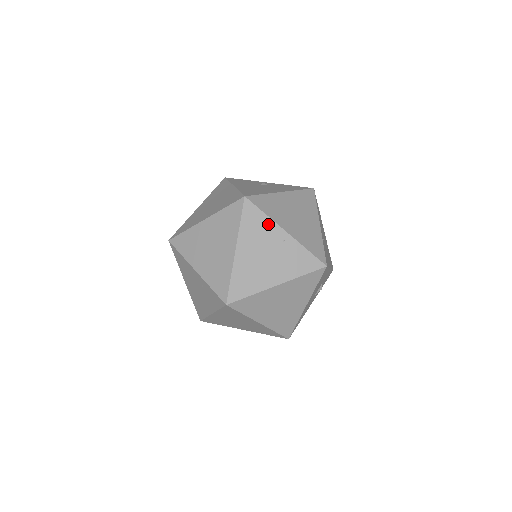
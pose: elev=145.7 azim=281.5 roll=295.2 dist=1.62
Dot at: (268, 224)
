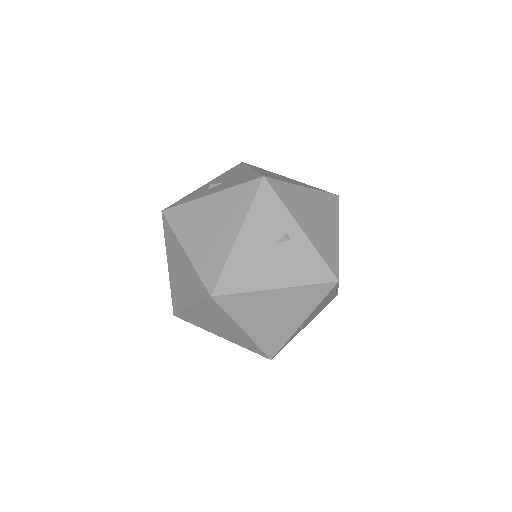
Dot at: (228, 319)
